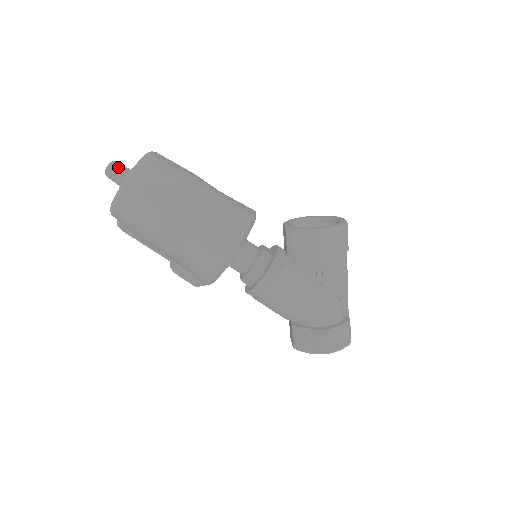
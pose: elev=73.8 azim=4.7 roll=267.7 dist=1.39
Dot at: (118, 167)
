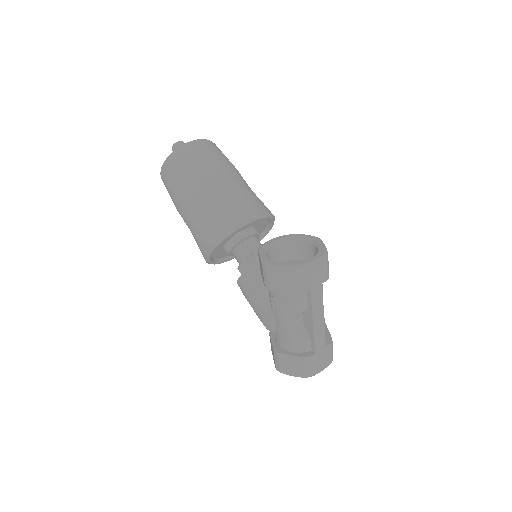
Dot at: occluded
